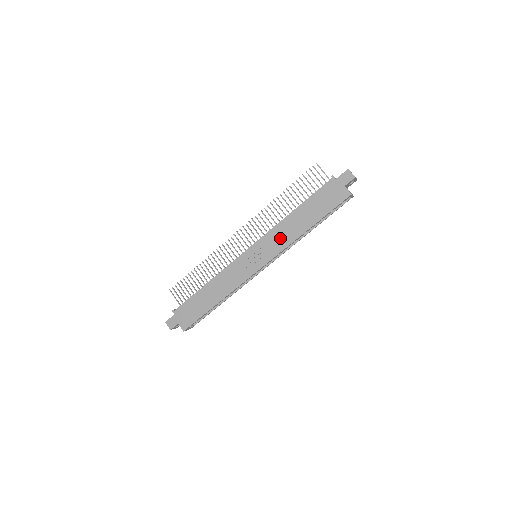
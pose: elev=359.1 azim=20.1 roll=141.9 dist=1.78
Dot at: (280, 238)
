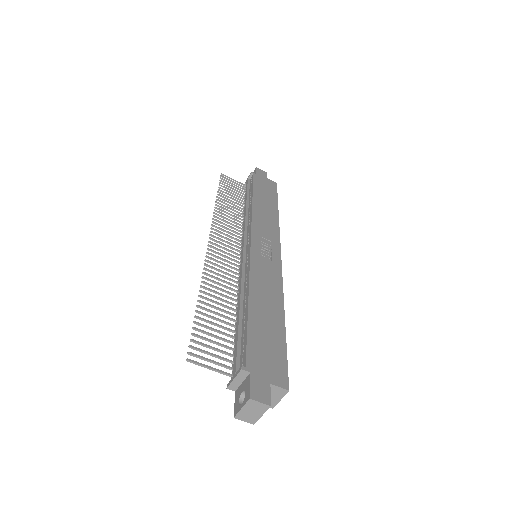
Dot at: (266, 223)
